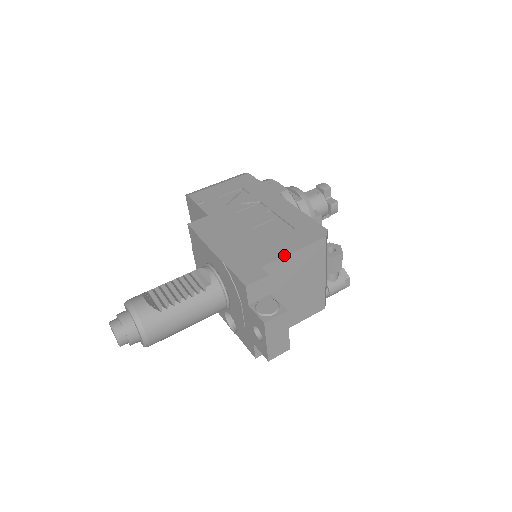
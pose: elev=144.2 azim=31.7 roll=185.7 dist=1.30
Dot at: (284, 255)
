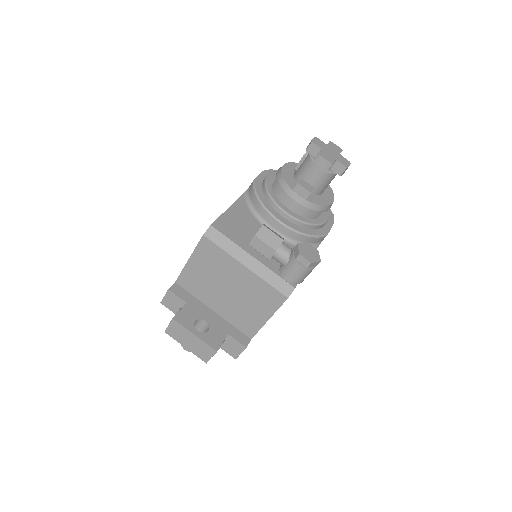
Dot at: (184, 266)
